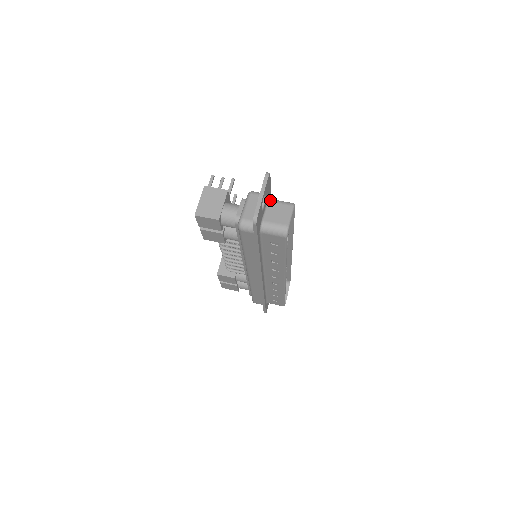
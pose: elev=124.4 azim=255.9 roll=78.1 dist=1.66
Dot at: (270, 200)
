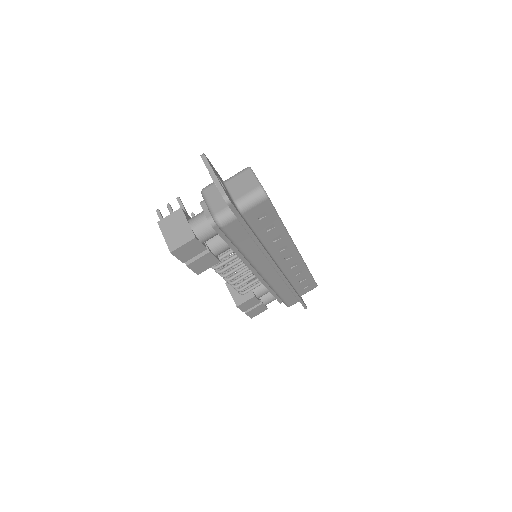
Dot at: (225, 181)
